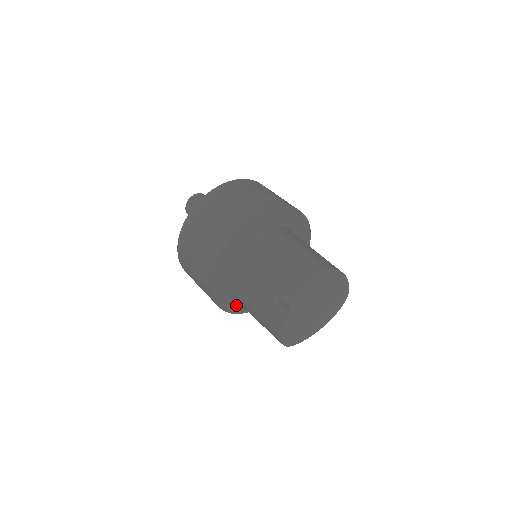
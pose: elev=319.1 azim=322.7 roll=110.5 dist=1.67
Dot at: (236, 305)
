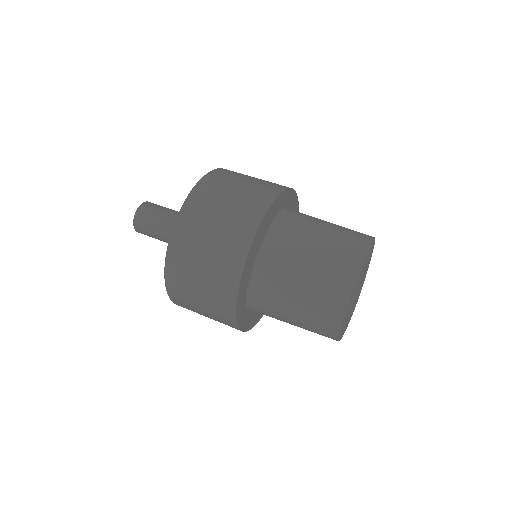
Dot at: (243, 313)
